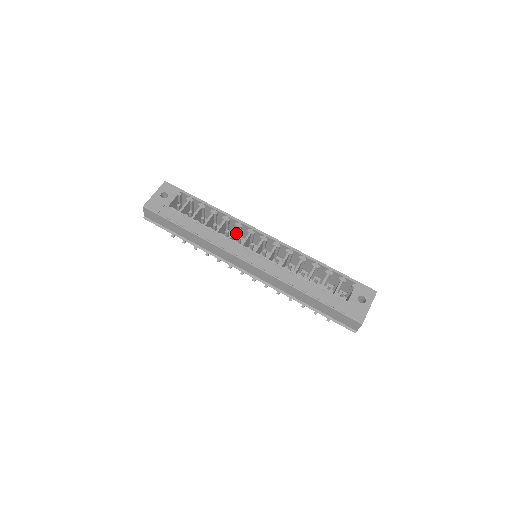
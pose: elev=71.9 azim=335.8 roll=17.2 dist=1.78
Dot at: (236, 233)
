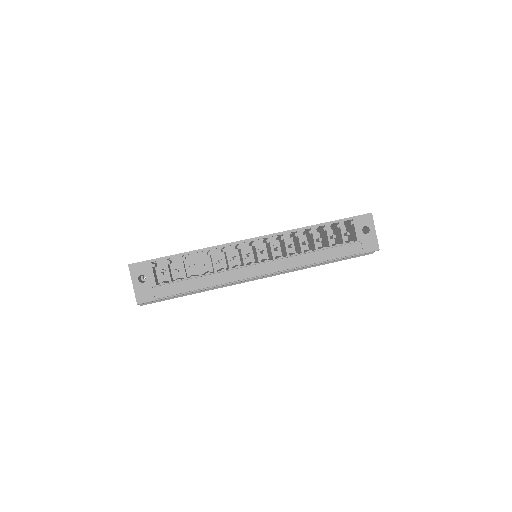
Dot at: occluded
